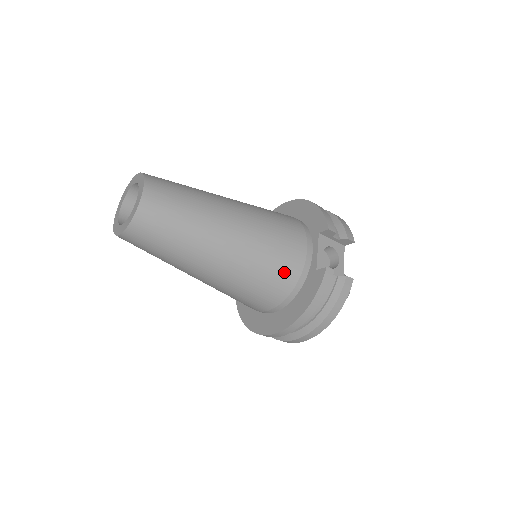
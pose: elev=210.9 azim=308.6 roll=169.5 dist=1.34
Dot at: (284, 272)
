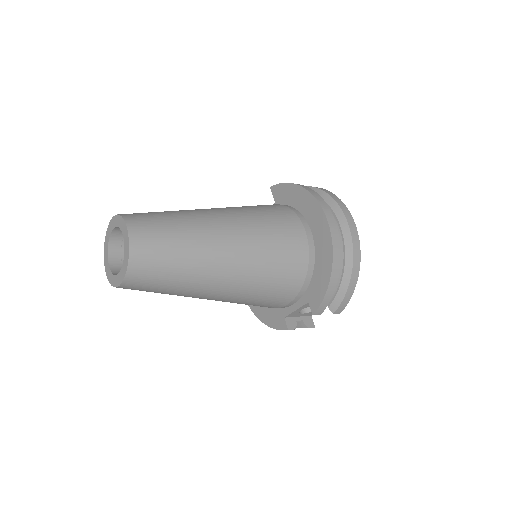
Dot at: occluded
